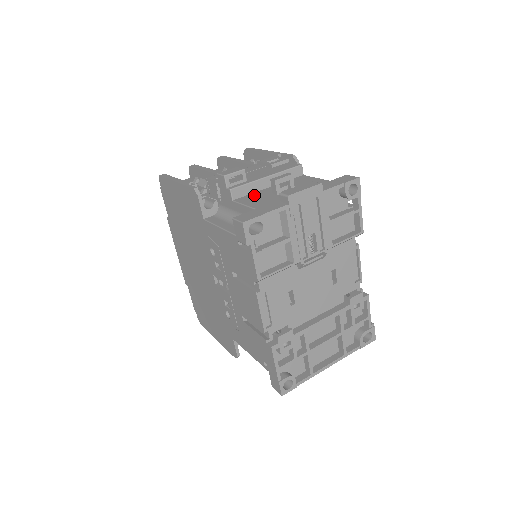
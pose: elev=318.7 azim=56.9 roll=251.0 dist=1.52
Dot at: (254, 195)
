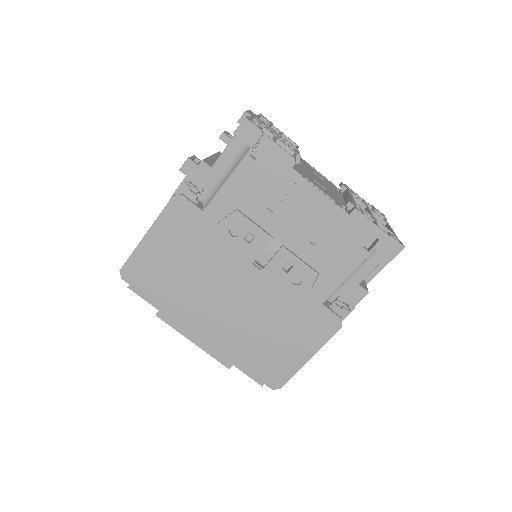
Dot at: occluded
